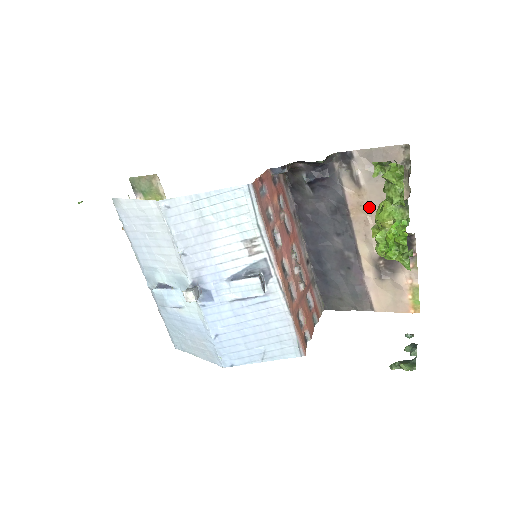
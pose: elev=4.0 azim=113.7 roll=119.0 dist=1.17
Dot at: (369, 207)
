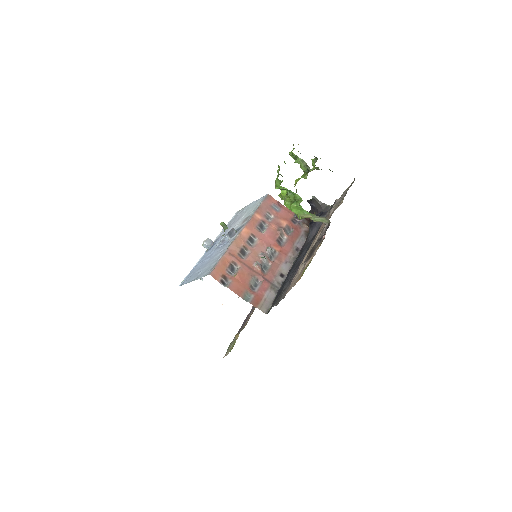
Dot at: occluded
